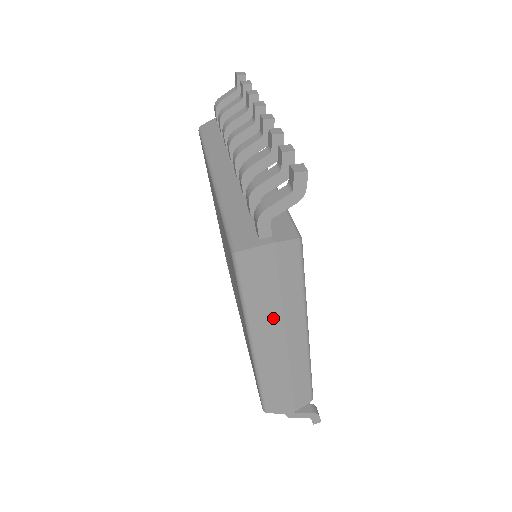
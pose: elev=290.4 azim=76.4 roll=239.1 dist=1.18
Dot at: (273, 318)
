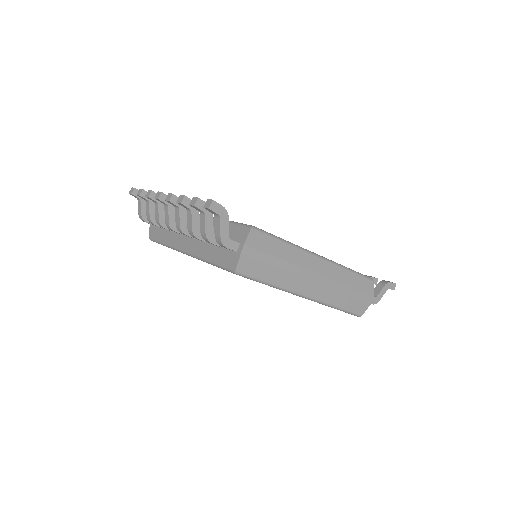
Dot at: (294, 273)
